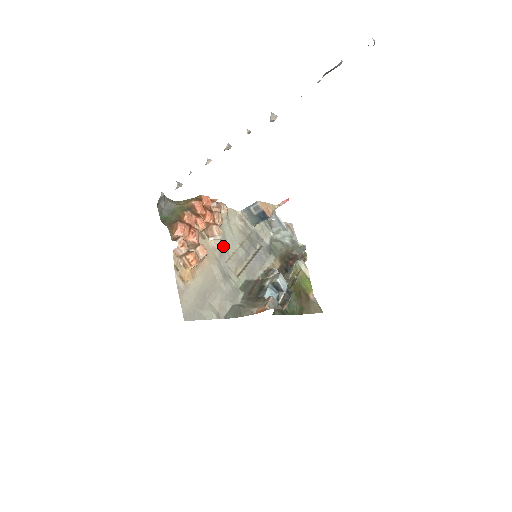
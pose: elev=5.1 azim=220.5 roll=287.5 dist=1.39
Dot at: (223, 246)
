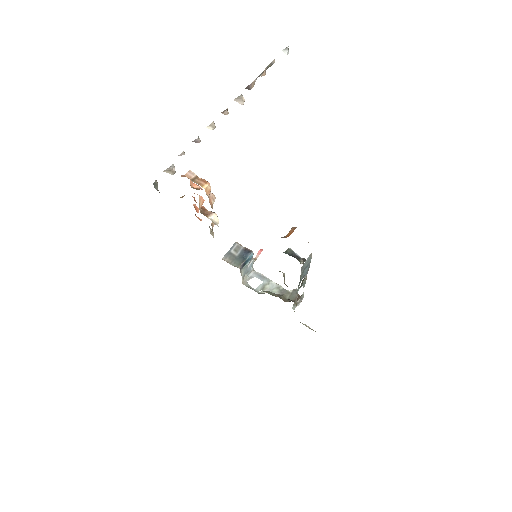
Dot at: occluded
